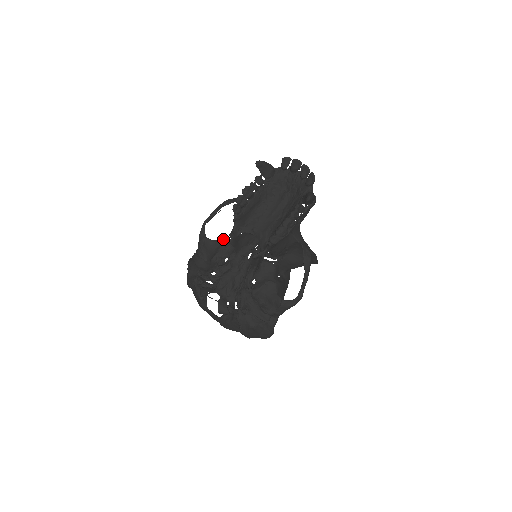
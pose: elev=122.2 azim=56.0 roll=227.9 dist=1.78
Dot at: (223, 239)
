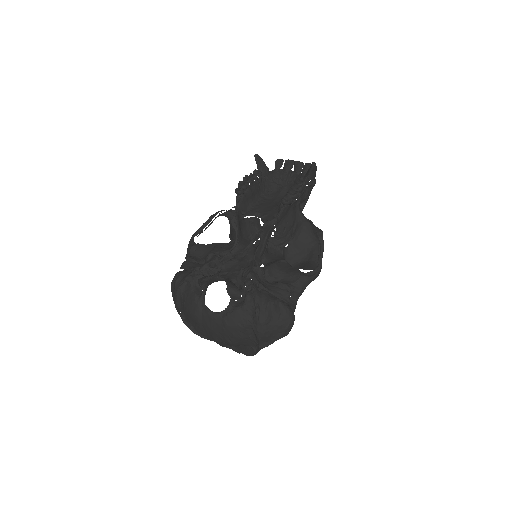
Dot at: occluded
